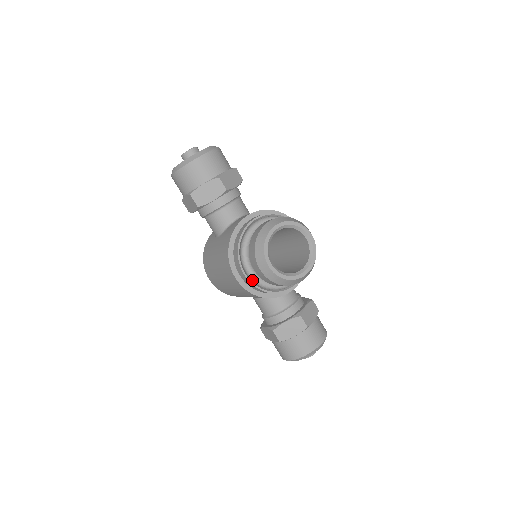
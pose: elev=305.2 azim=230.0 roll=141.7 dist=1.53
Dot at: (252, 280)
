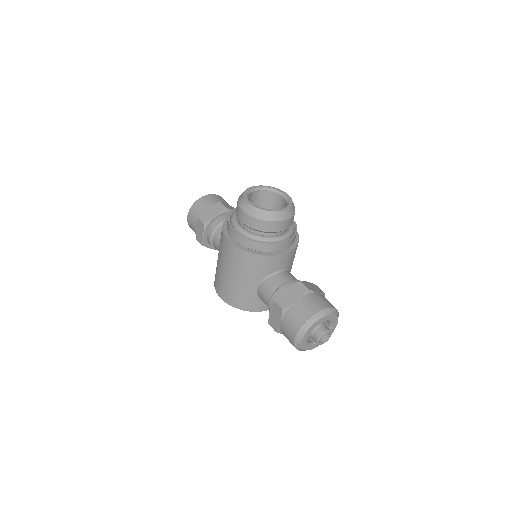
Dot at: (241, 234)
